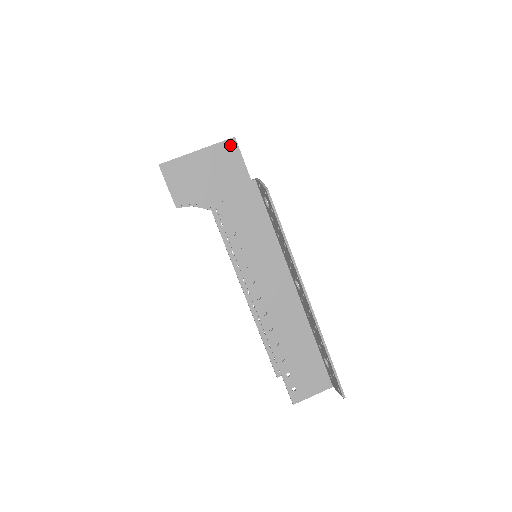
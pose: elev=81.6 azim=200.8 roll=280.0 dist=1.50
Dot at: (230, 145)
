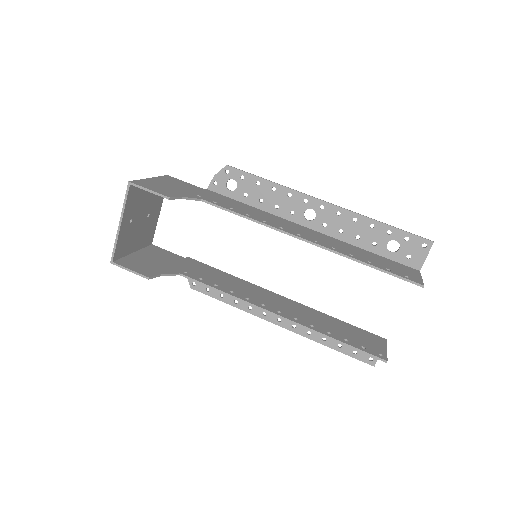
Dot at: (169, 178)
